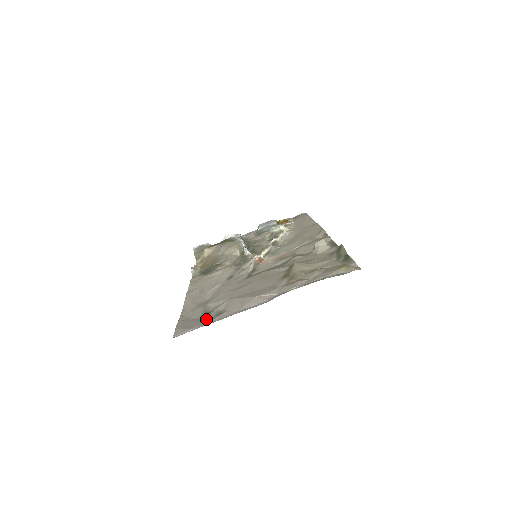
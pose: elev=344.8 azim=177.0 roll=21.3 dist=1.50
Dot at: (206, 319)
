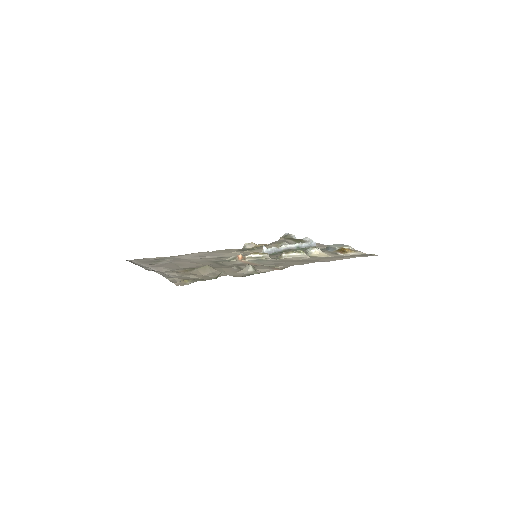
Dot at: (146, 263)
